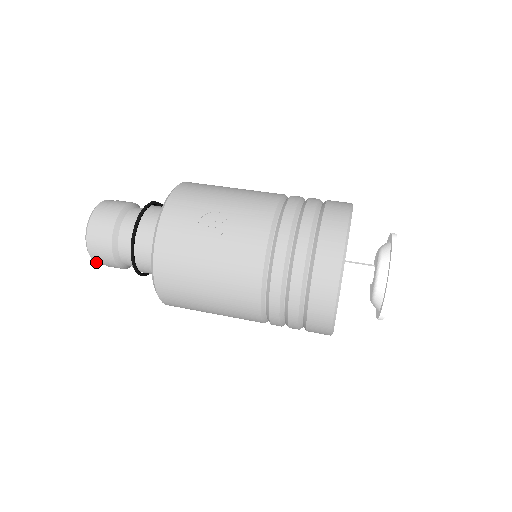
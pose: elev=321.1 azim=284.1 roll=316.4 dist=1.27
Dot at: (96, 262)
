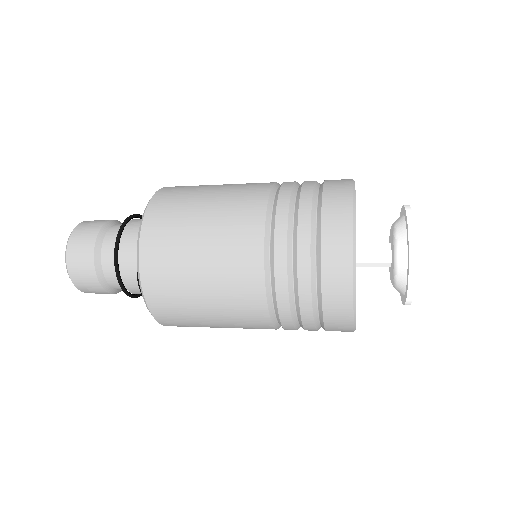
Dot at: (70, 242)
